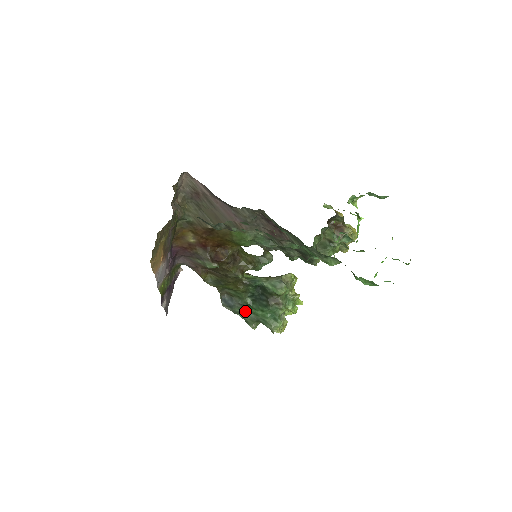
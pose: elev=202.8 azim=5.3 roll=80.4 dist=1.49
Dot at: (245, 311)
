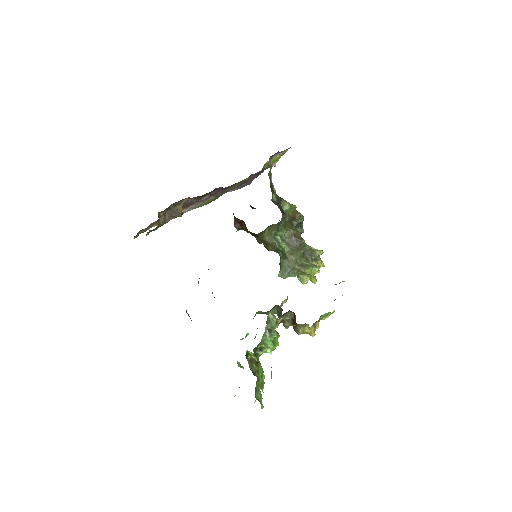
Dot at: occluded
